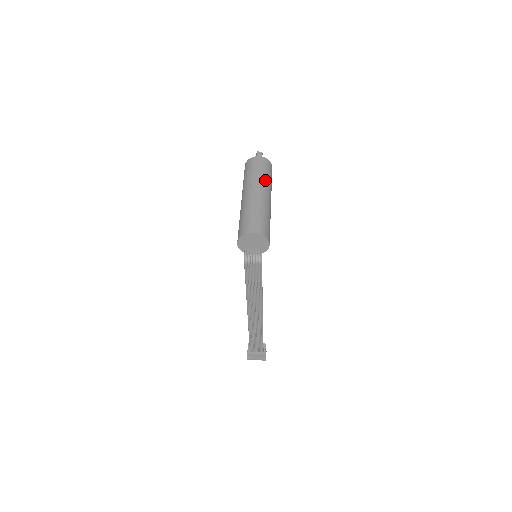
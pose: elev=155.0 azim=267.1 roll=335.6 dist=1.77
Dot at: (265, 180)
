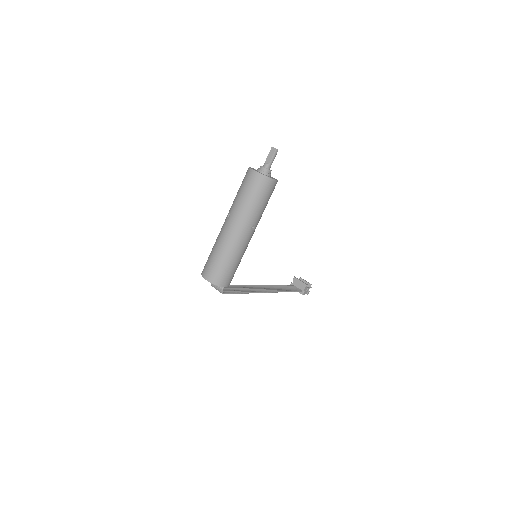
Dot at: (246, 211)
